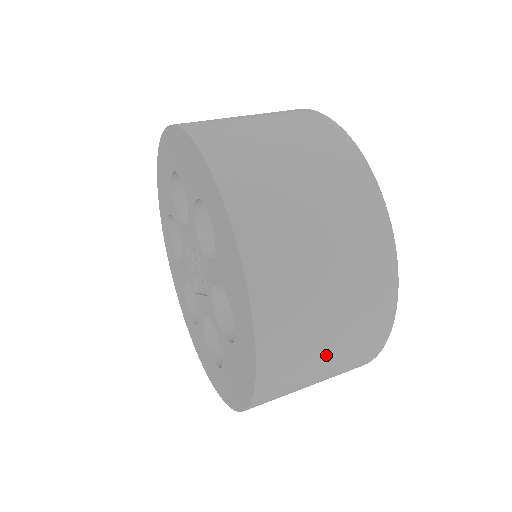
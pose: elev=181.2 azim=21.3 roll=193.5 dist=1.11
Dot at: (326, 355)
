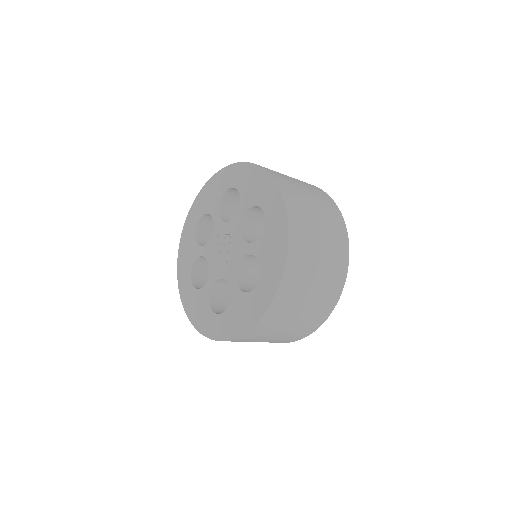
Dot at: (299, 313)
